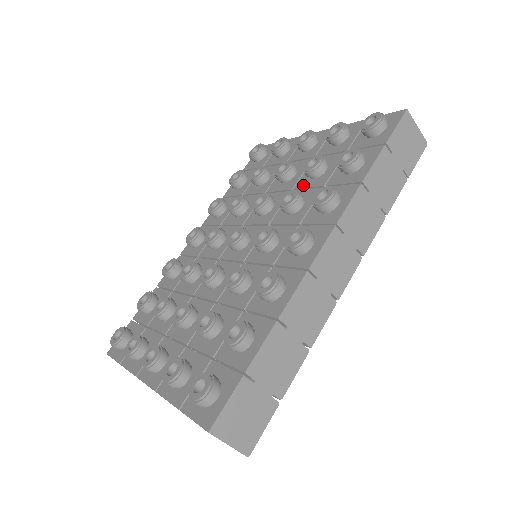
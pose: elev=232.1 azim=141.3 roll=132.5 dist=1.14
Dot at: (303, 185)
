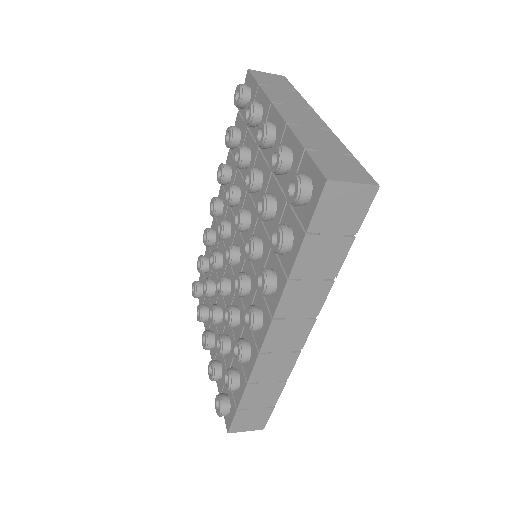
Dot at: occluded
